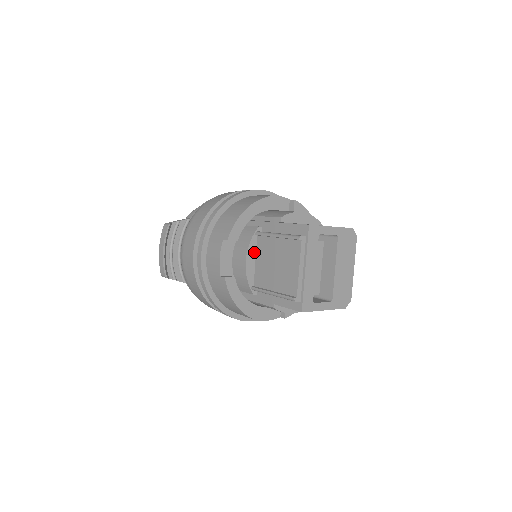
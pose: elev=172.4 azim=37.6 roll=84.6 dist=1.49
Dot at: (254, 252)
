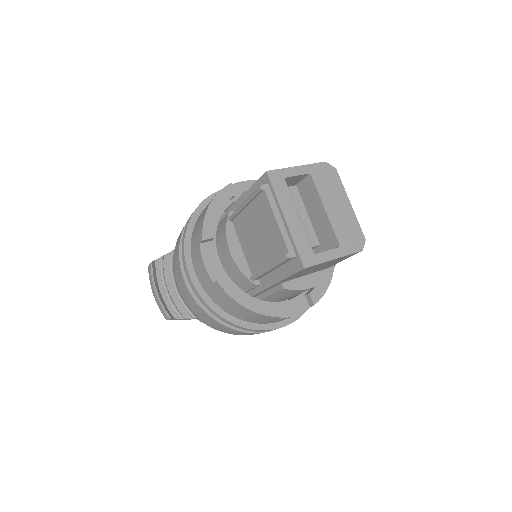
Dot at: (236, 240)
